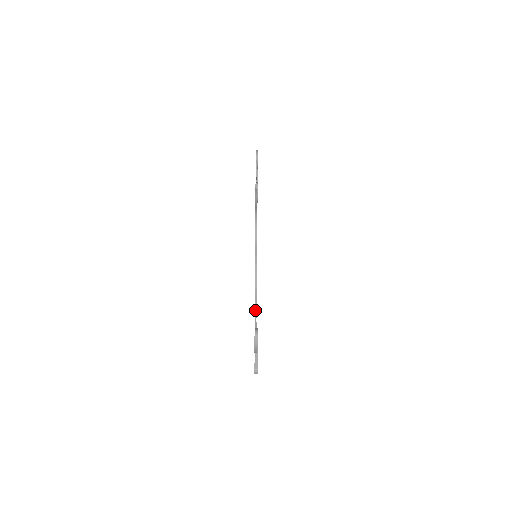
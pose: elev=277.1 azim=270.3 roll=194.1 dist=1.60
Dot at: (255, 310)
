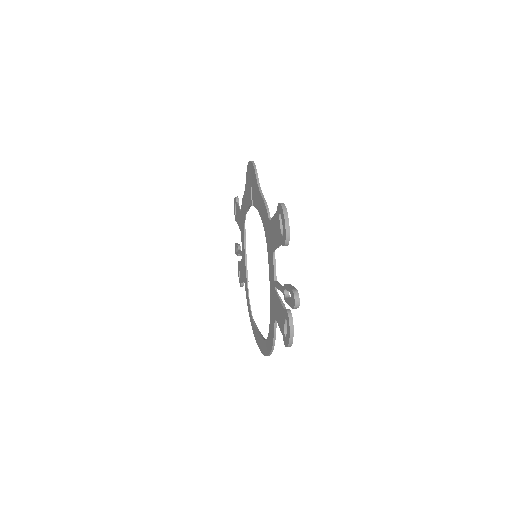
Dot at: (271, 218)
